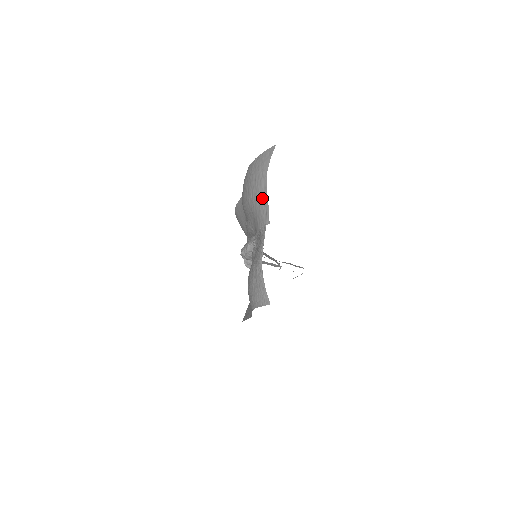
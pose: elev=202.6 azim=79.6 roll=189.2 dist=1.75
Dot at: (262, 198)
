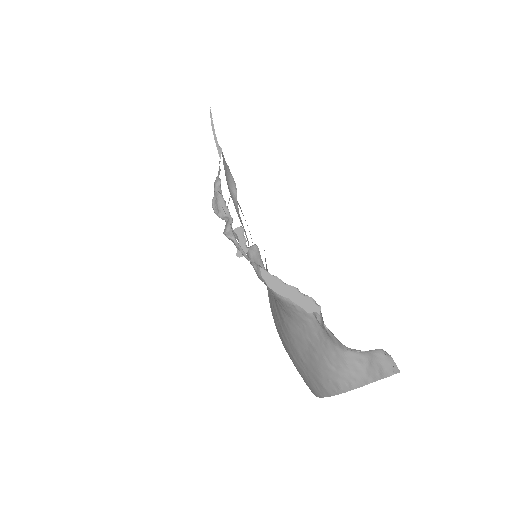
Dot at: occluded
